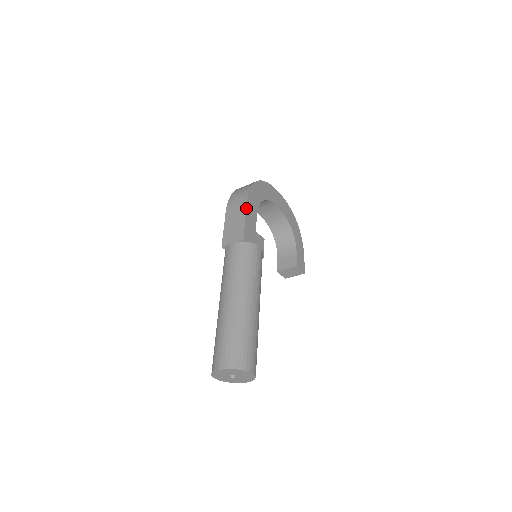
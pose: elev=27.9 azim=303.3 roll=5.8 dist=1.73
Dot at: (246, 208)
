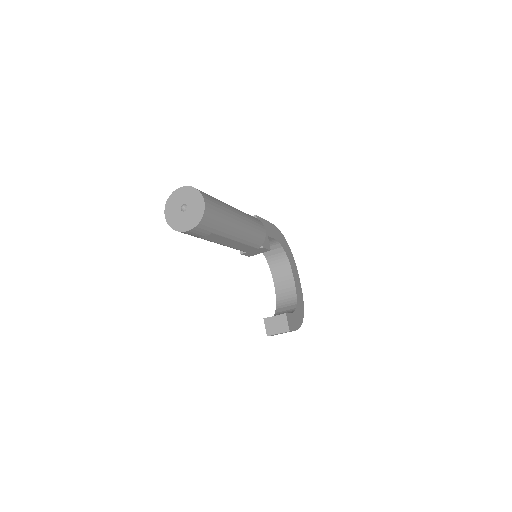
Dot at: occluded
